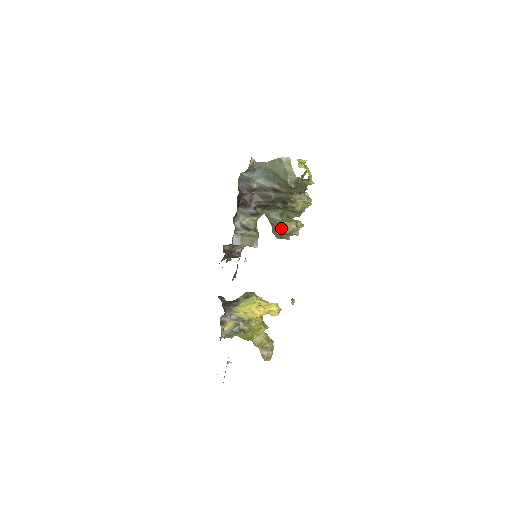
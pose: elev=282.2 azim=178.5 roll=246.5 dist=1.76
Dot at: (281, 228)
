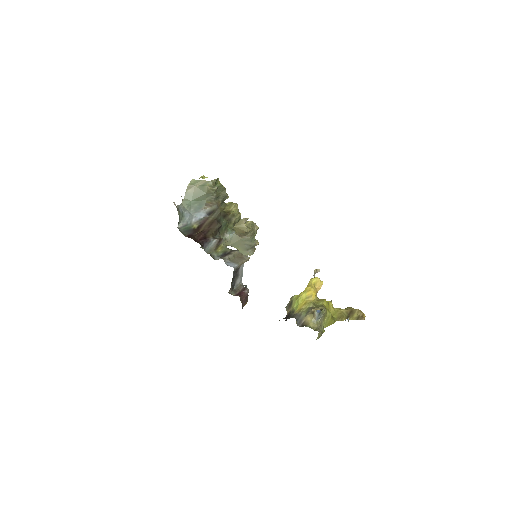
Dot at: (244, 220)
